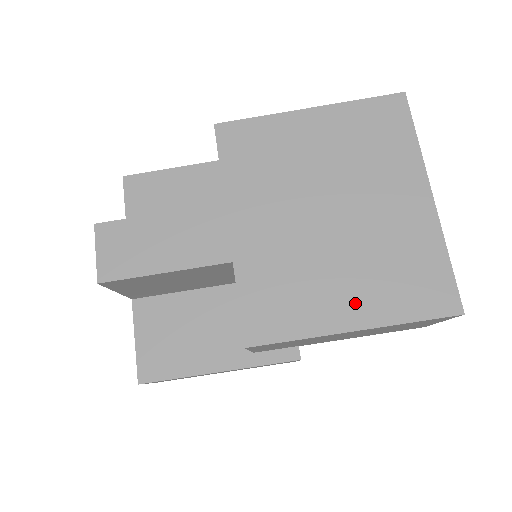
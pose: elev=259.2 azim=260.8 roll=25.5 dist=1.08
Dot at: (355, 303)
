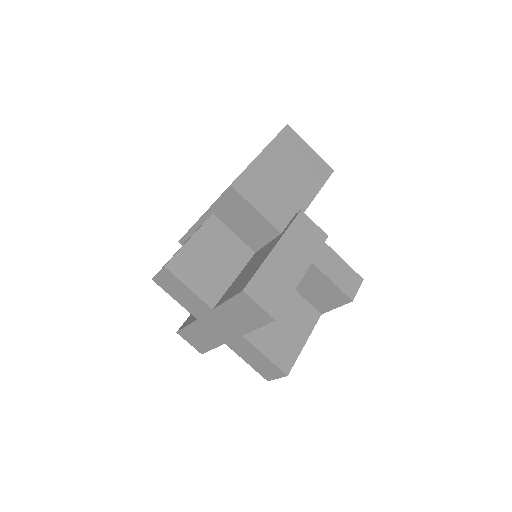
Dot at: occluded
